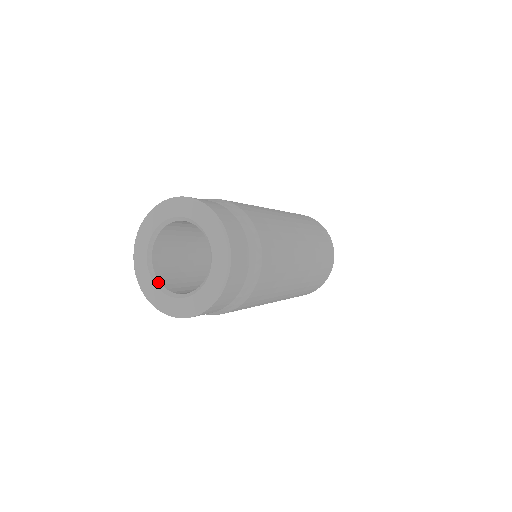
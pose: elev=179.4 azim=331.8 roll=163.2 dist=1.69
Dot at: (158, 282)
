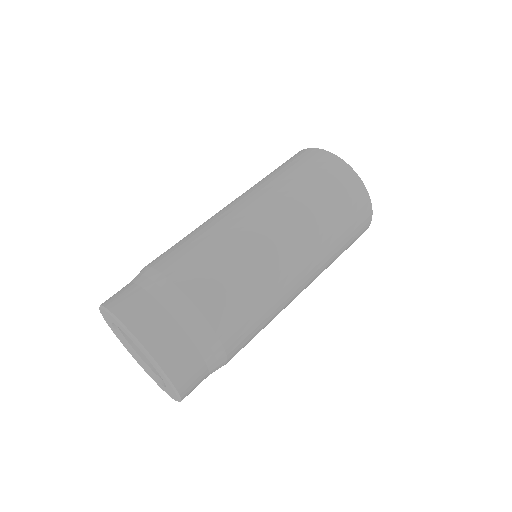
Dot at: (134, 352)
